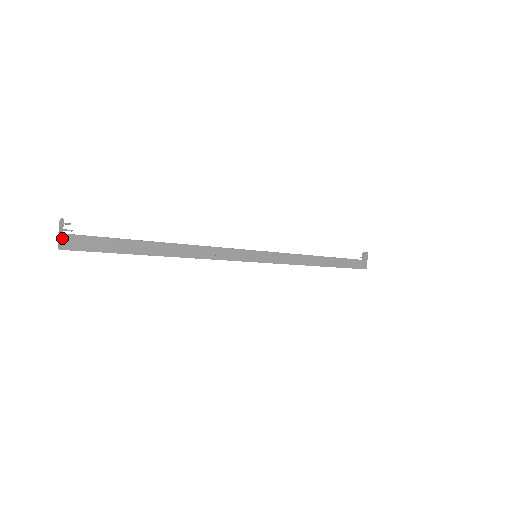
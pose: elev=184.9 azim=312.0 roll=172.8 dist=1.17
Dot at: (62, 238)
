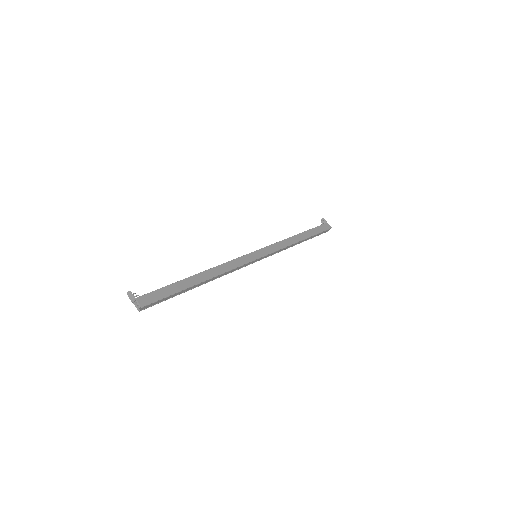
Dot at: (137, 301)
